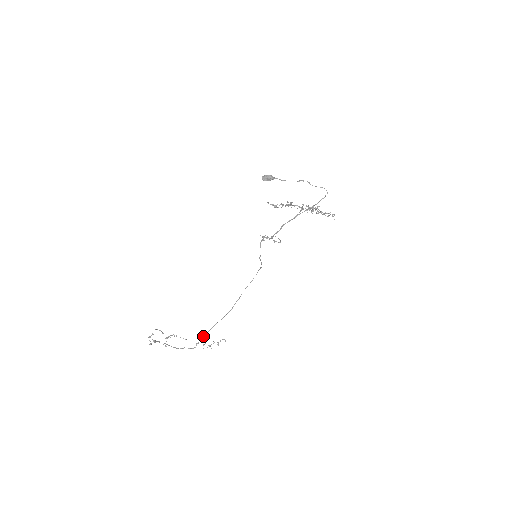
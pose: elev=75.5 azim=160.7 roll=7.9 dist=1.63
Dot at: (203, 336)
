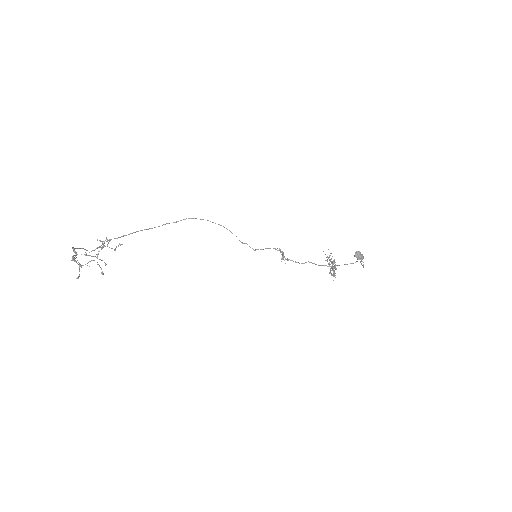
Dot at: (109, 240)
